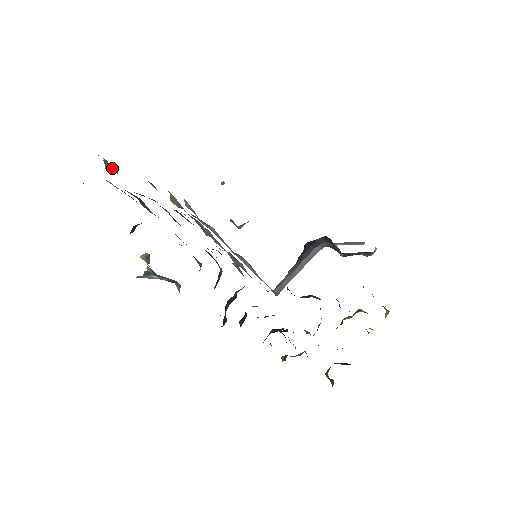
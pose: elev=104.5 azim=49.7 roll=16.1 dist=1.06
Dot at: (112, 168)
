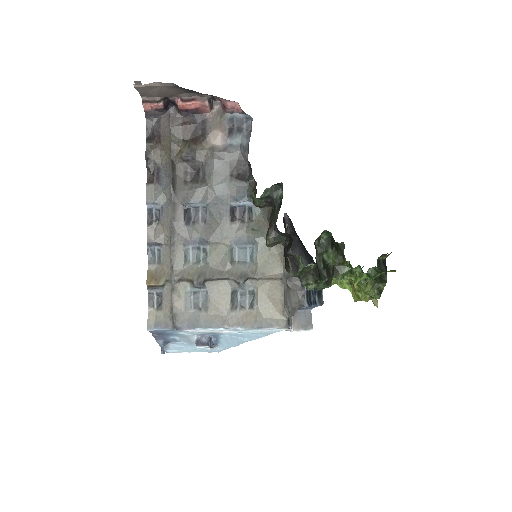
Dot at: (154, 147)
